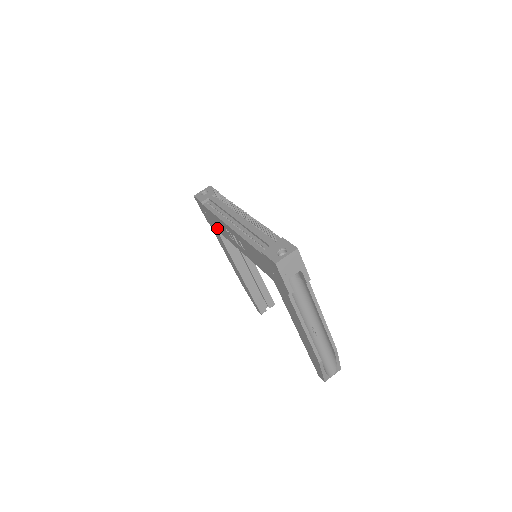
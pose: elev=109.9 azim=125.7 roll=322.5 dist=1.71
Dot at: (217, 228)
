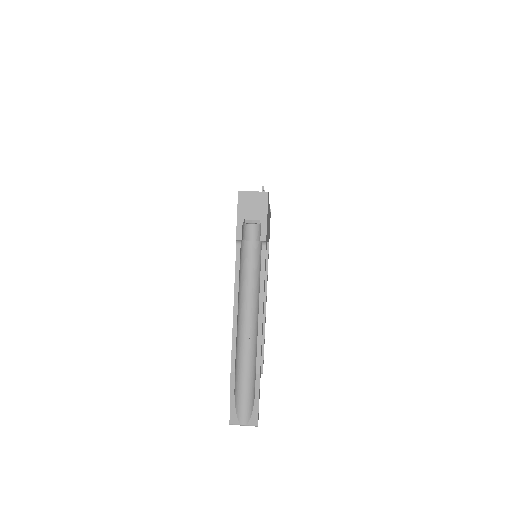
Dot at: occluded
